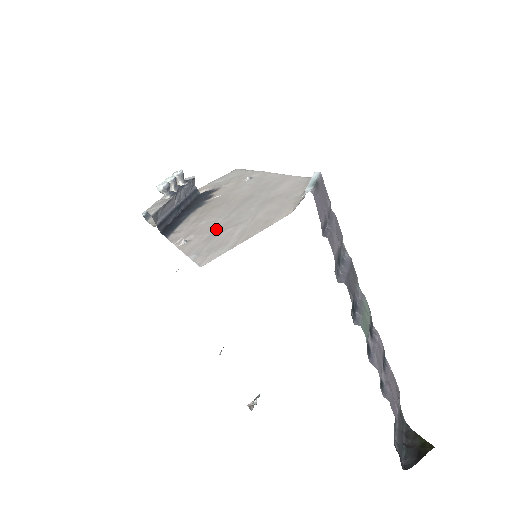
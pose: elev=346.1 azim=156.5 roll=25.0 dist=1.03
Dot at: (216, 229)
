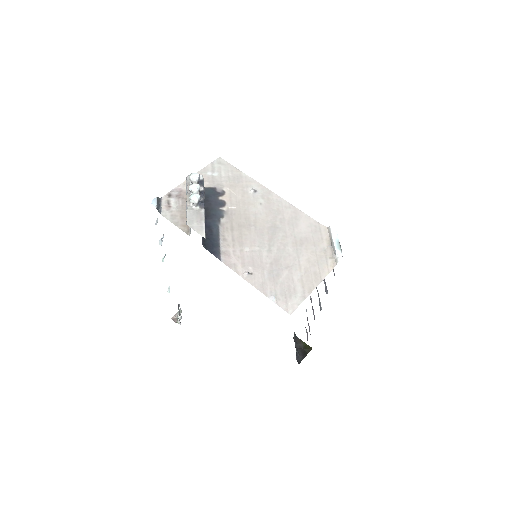
Dot at: (270, 266)
